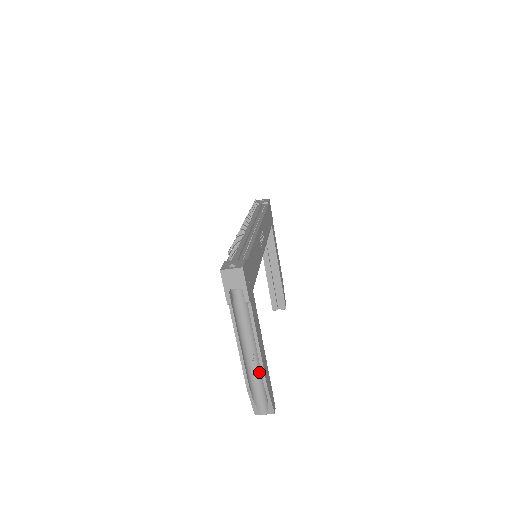
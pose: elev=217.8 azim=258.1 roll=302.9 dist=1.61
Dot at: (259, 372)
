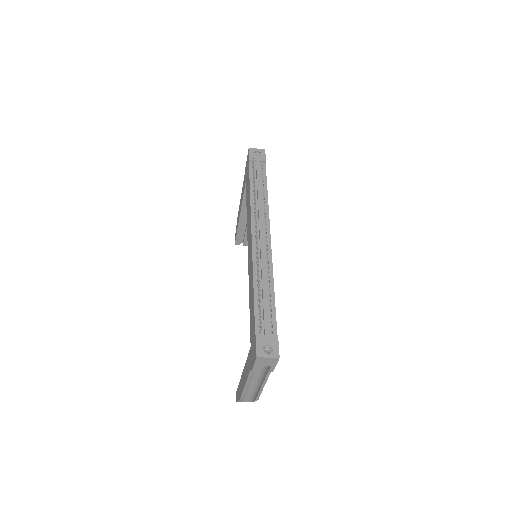
Dot at: (253, 388)
